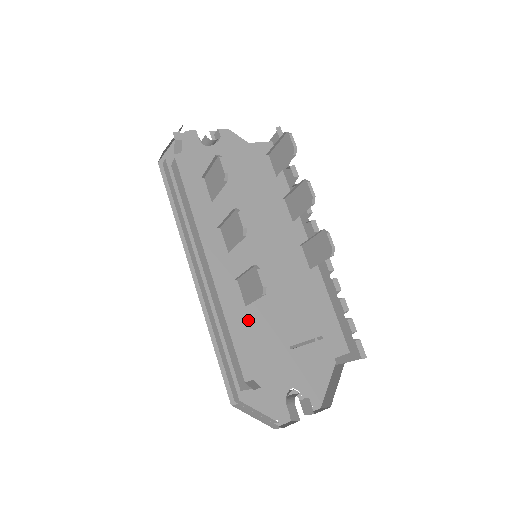
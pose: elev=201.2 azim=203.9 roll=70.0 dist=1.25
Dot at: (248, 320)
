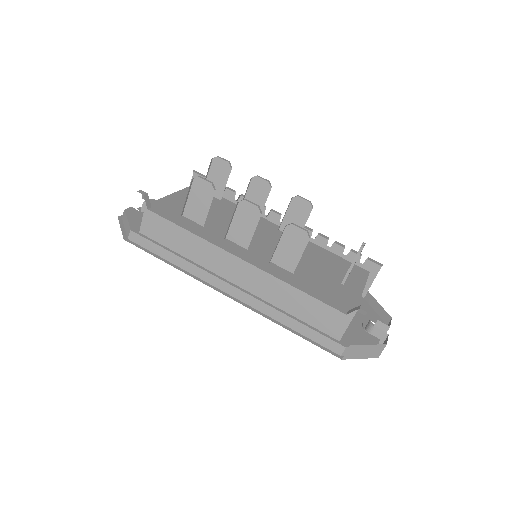
Dot at: (304, 280)
